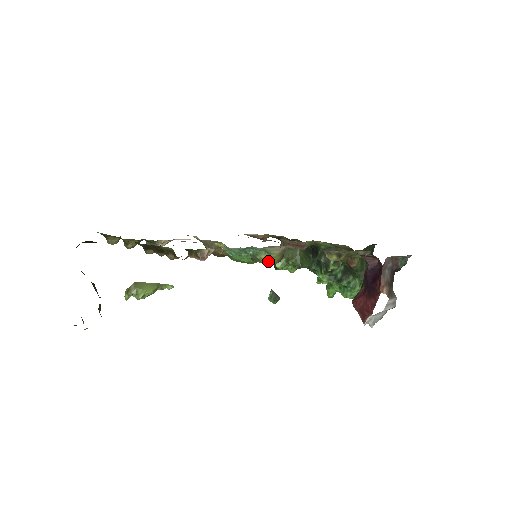
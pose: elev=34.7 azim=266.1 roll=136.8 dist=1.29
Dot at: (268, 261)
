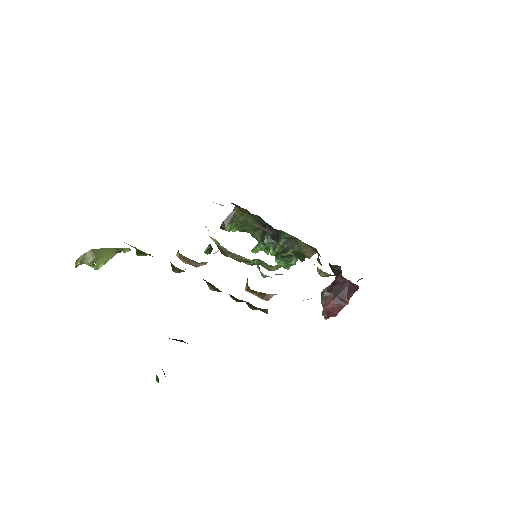
Dot at: occluded
